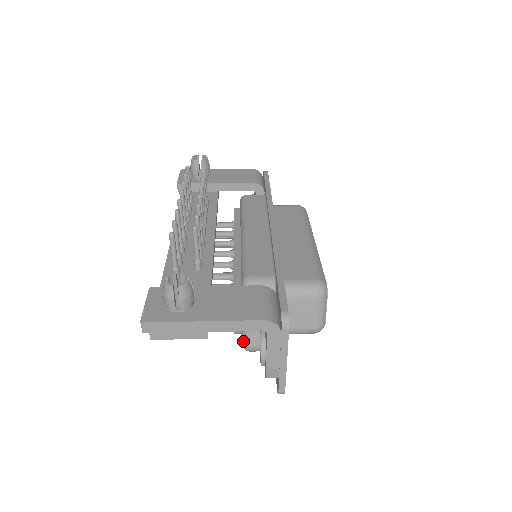
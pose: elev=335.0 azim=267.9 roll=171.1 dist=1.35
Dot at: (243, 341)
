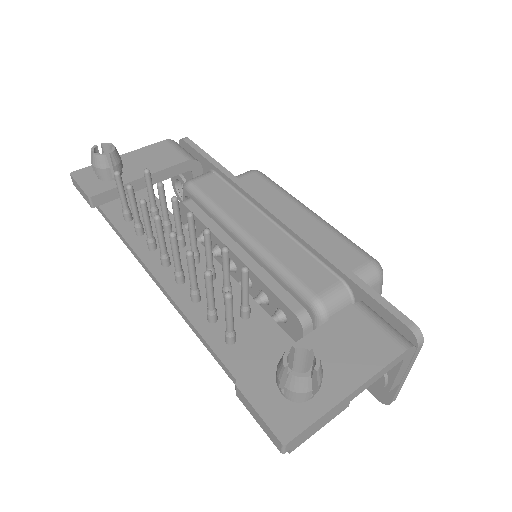
Dot at: occluded
